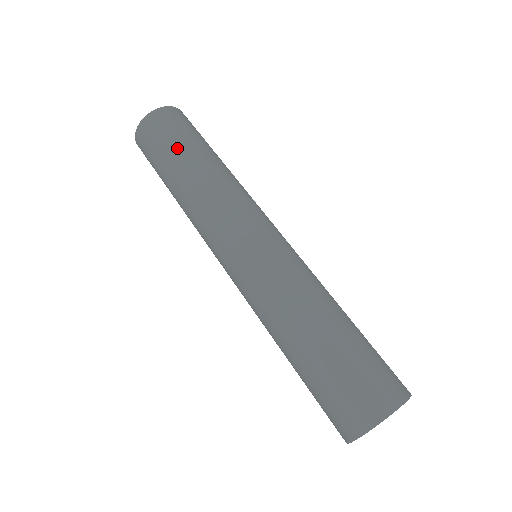
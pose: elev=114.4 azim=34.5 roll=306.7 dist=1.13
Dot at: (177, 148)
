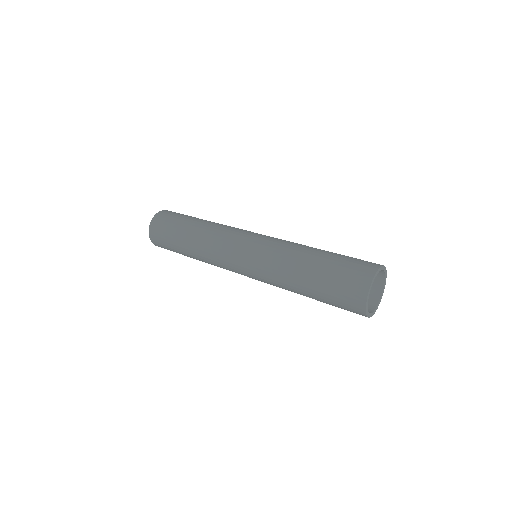
Dot at: (174, 235)
